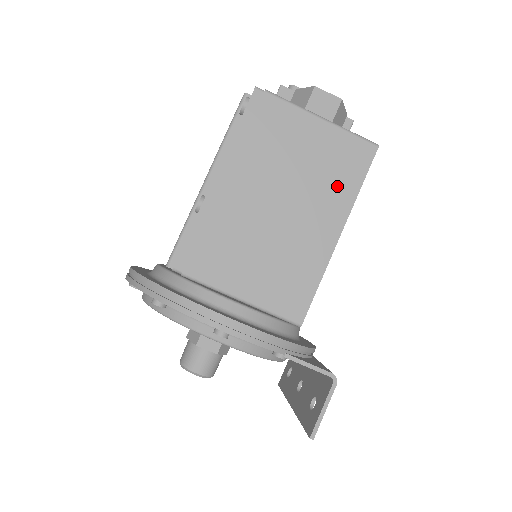
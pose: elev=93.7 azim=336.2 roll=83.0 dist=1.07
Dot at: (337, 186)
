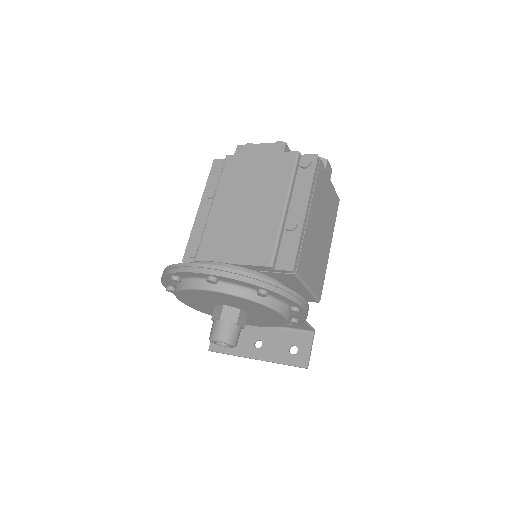
Dot at: (331, 220)
